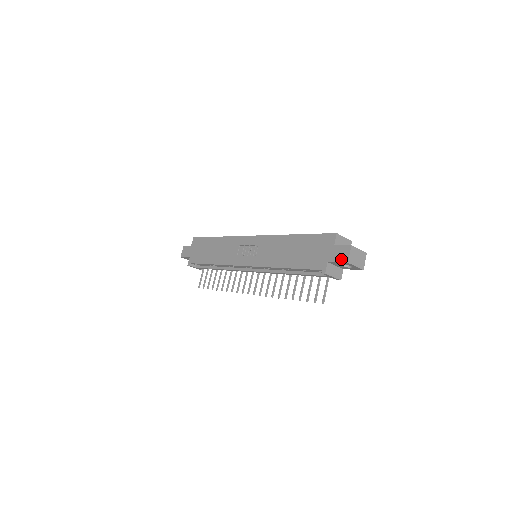
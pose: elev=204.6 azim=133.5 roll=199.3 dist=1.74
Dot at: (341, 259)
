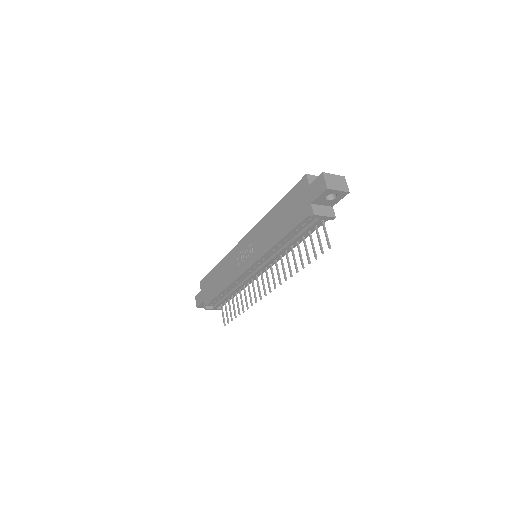
Dot at: (320, 191)
